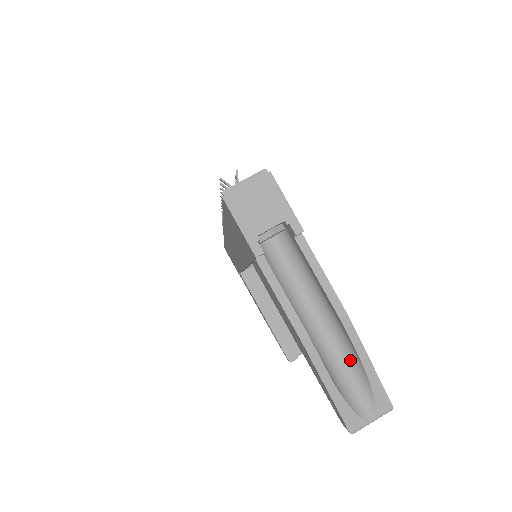
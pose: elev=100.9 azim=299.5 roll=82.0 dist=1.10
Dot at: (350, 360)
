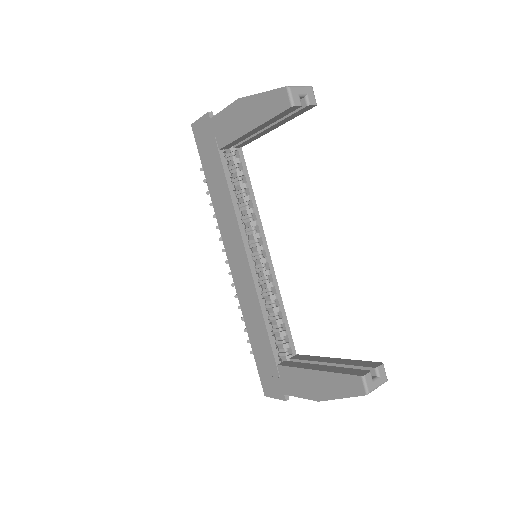
Dot at: occluded
